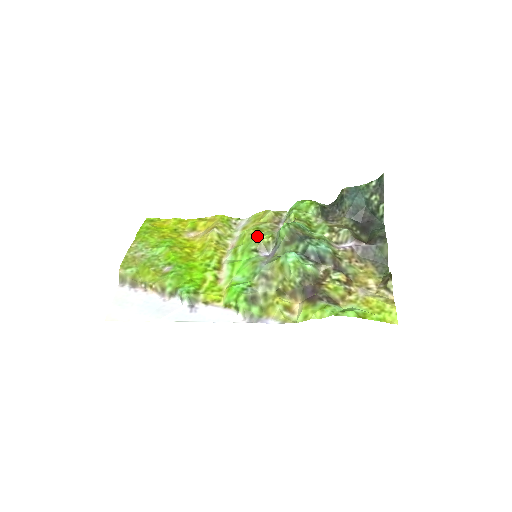
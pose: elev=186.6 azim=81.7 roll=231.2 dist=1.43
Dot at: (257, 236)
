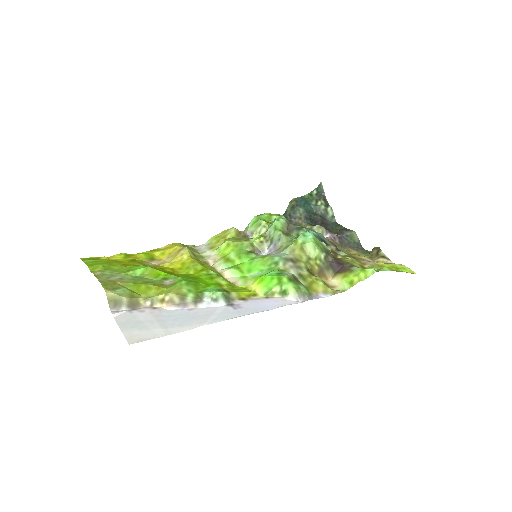
Dot at: (245, 240)
